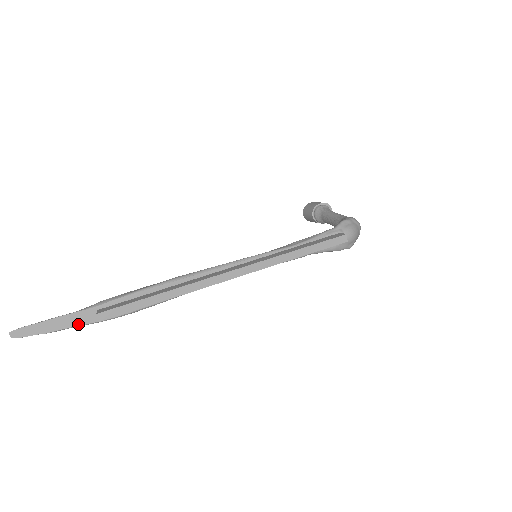
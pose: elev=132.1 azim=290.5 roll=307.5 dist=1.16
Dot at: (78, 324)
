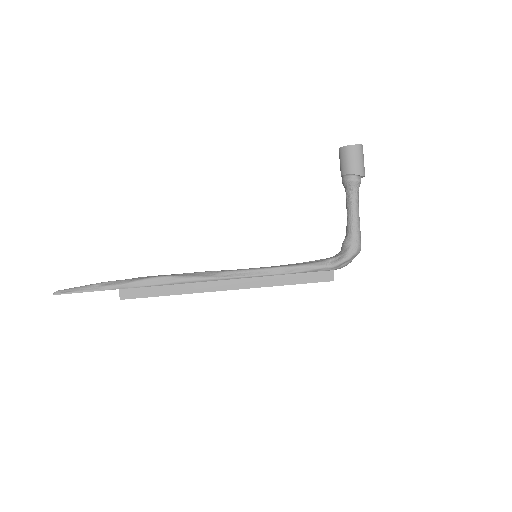
Dot at: occluded
